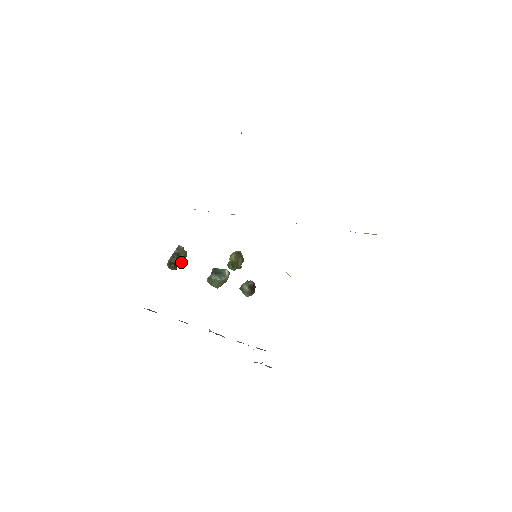
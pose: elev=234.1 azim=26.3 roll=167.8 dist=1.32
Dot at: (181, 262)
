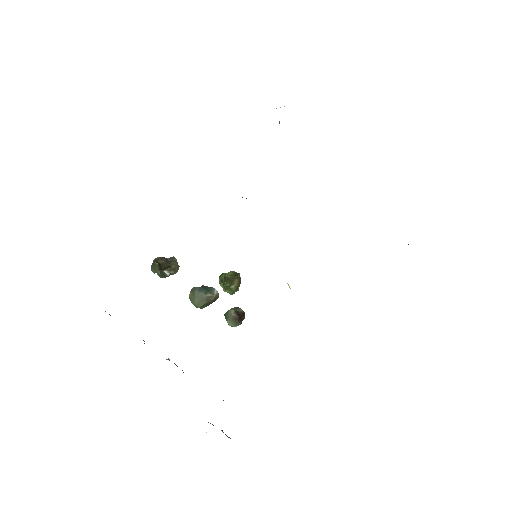
Dot at: (168, 274)
